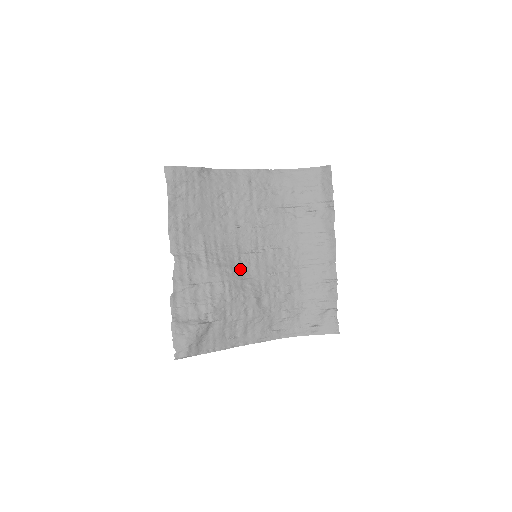
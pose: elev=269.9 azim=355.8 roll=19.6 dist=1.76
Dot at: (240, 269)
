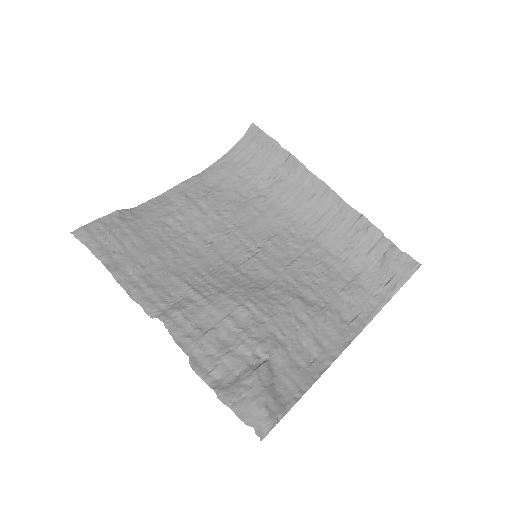
Dot at: (250, 282)
